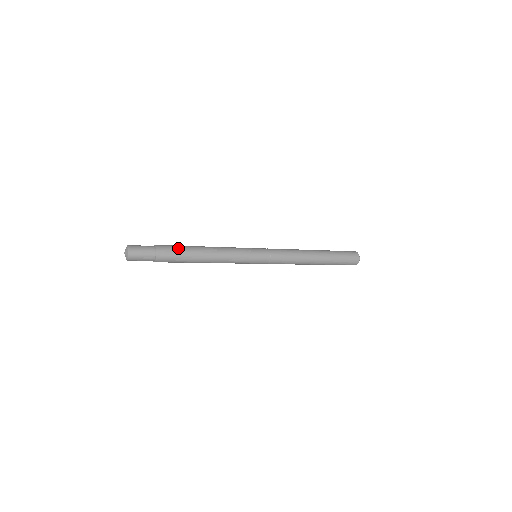
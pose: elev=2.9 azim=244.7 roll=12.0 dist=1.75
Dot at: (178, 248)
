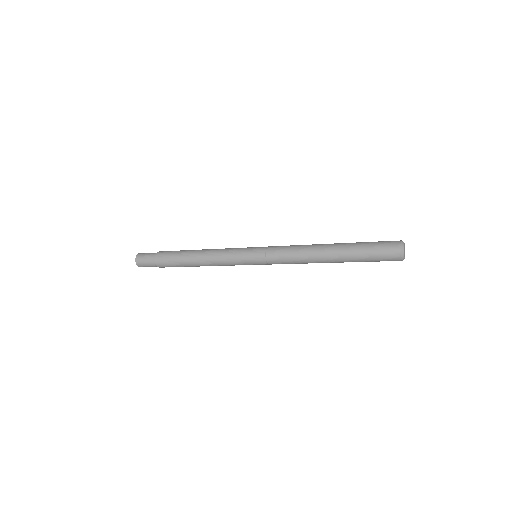
Dot at: (174, 253)
